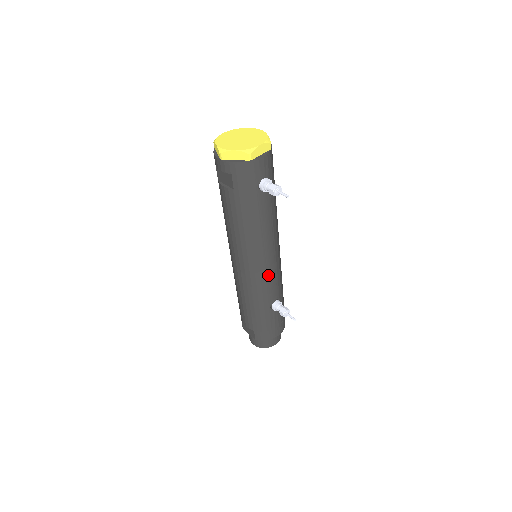
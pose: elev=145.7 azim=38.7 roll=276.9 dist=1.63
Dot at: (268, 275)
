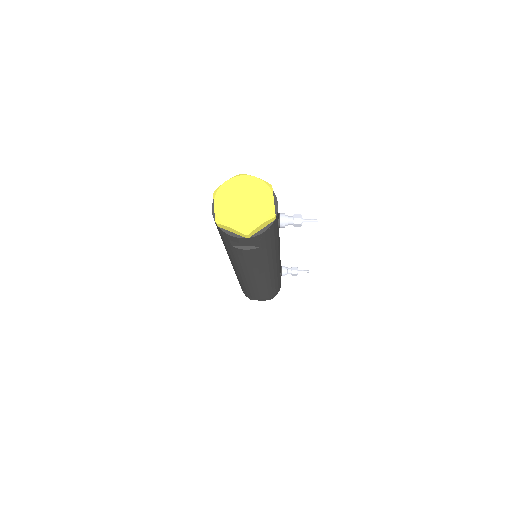
Dot at: (279, 263)
